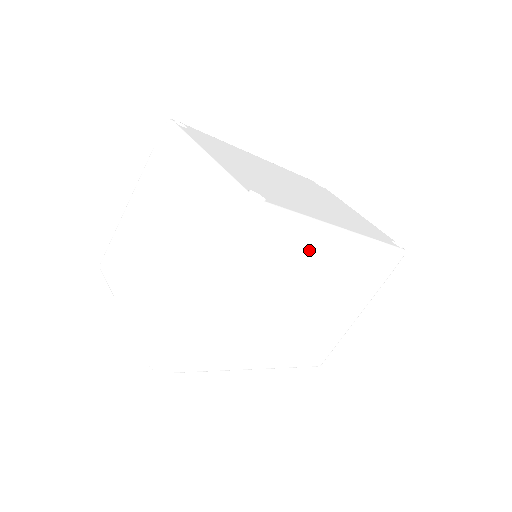
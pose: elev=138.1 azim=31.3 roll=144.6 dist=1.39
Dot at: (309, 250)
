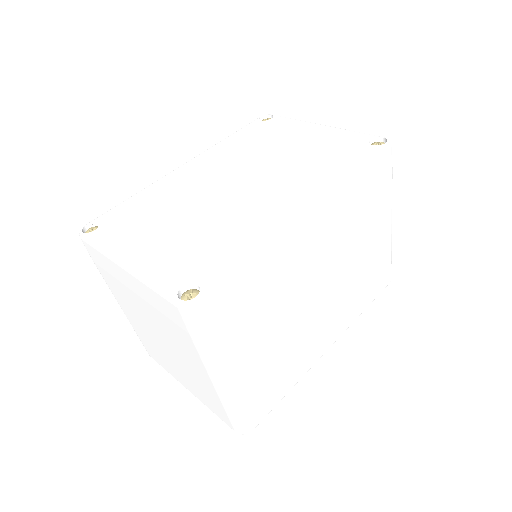
Dot at: (284, 263)
